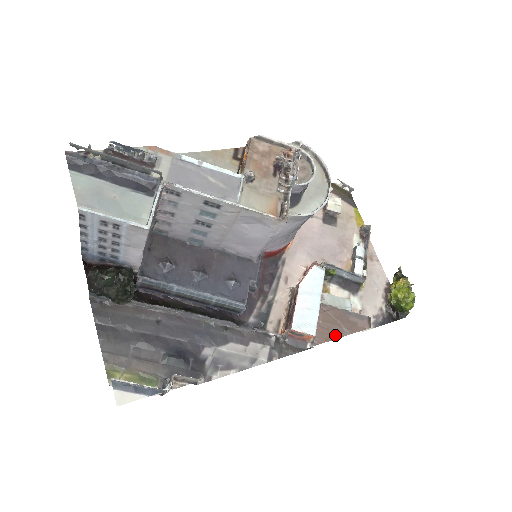
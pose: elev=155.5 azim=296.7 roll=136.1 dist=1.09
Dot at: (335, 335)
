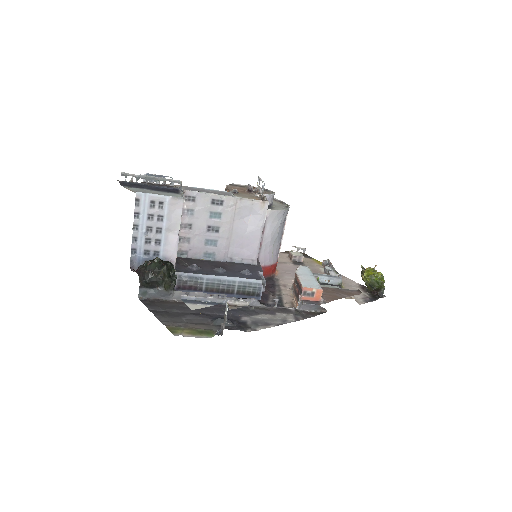
Dot at: (338, 297)
